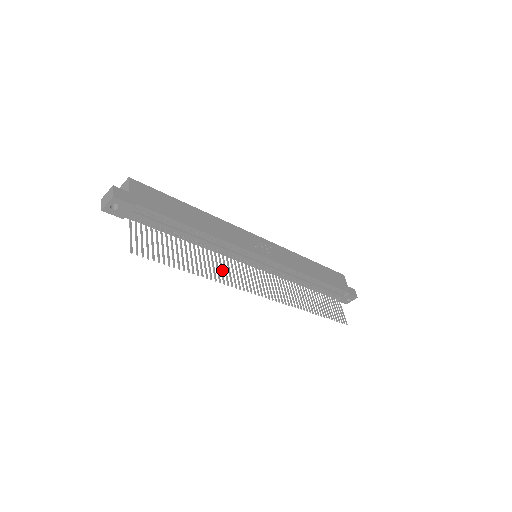
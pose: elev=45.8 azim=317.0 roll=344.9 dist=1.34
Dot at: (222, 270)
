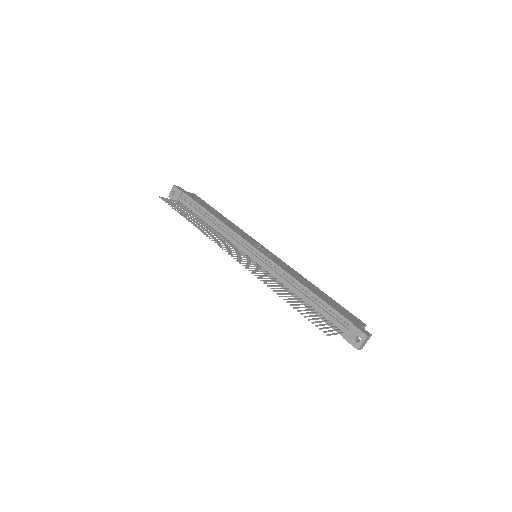
Dot at: (212, 235)
